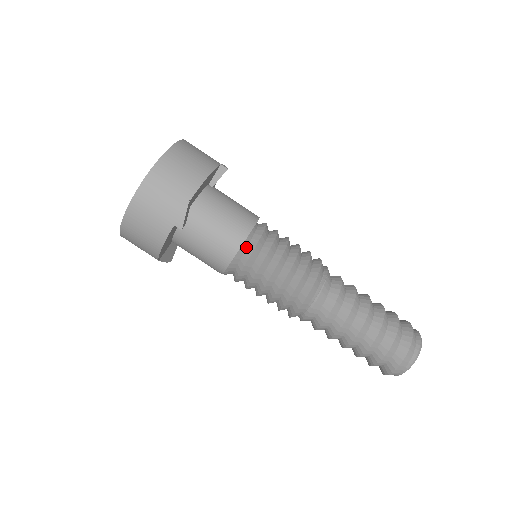
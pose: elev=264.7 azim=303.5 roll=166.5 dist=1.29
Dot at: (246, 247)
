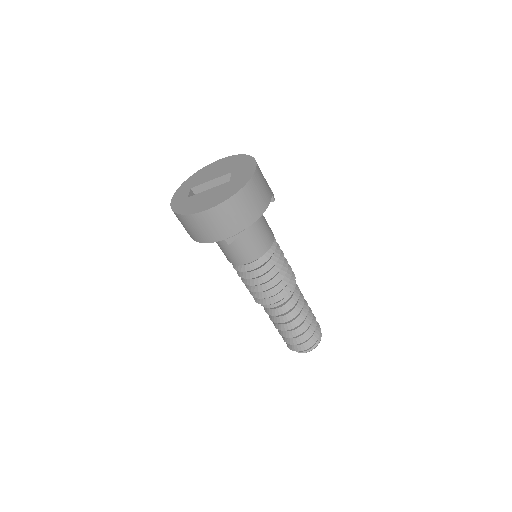
Dot at: (258, 259)
